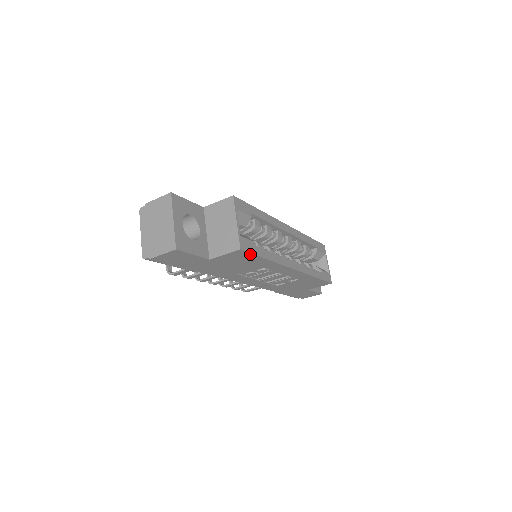
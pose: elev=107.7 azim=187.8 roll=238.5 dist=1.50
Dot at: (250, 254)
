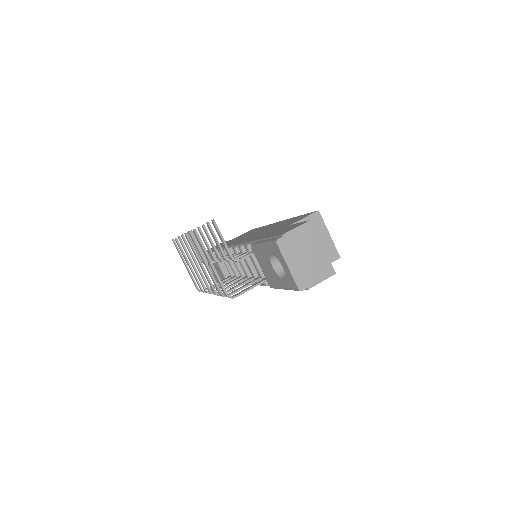
Dot at: occluded
